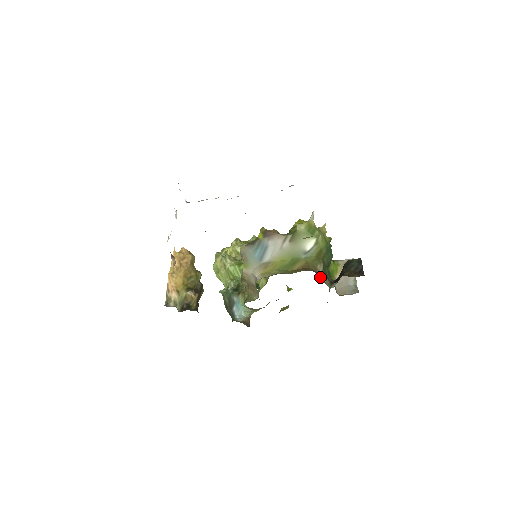
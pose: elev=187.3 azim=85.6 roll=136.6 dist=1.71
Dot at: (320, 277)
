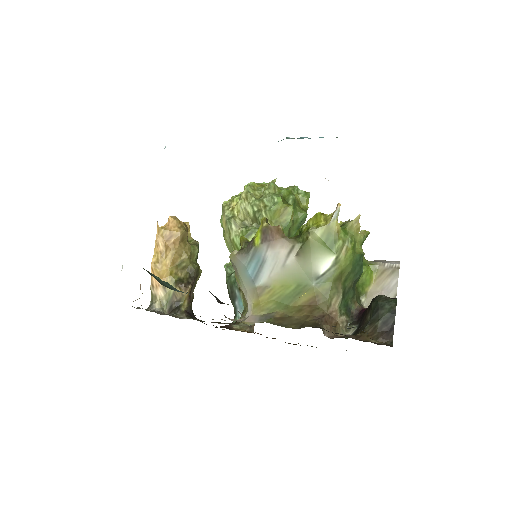
Dot at: (330, 326)
